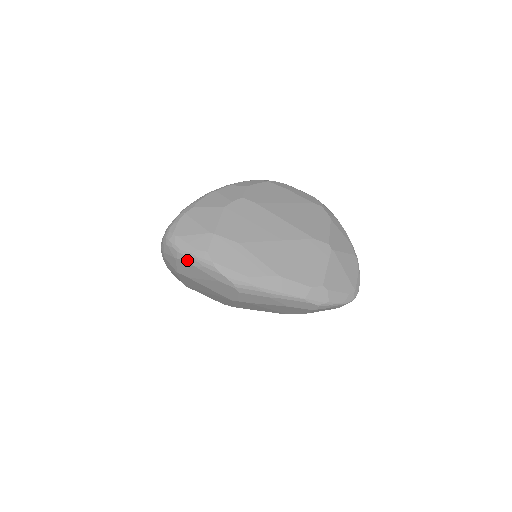
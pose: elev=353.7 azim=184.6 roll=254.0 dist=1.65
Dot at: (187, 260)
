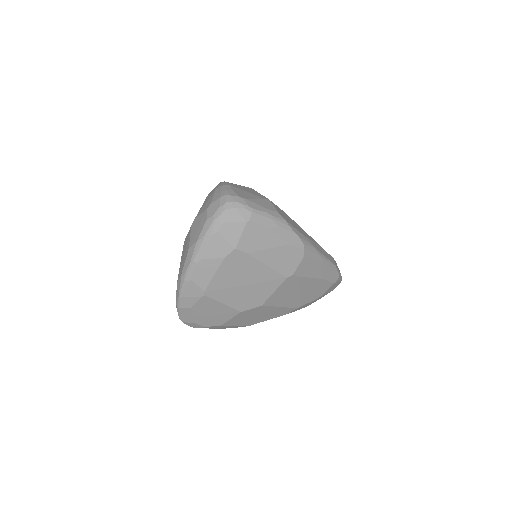
Dot at: (261, 221)
